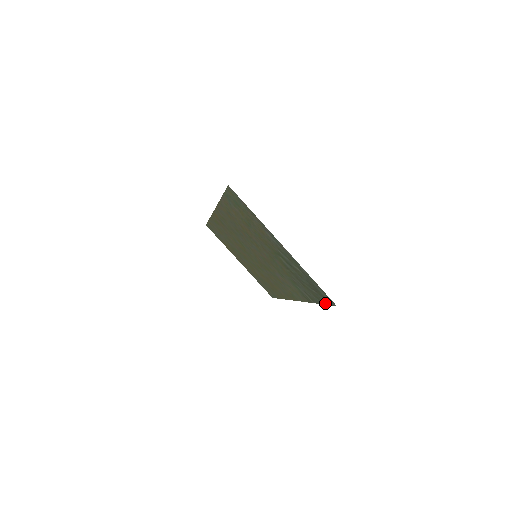
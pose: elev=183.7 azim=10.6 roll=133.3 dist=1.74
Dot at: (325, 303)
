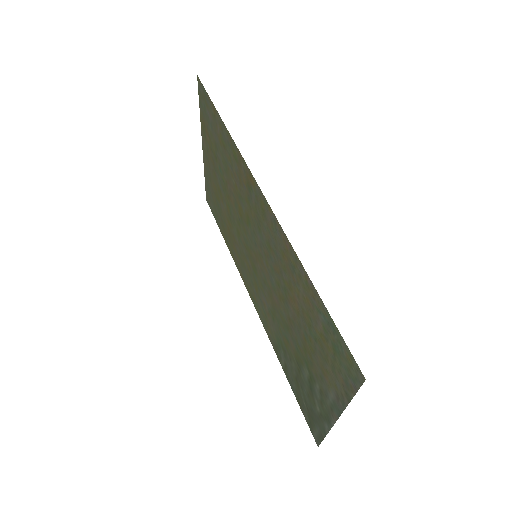
Dot at: (303, 412)
